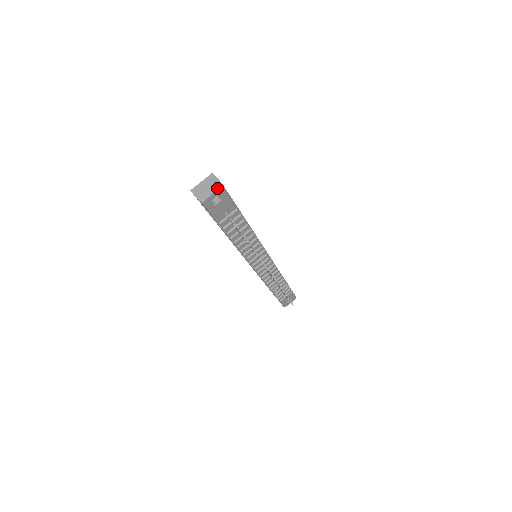
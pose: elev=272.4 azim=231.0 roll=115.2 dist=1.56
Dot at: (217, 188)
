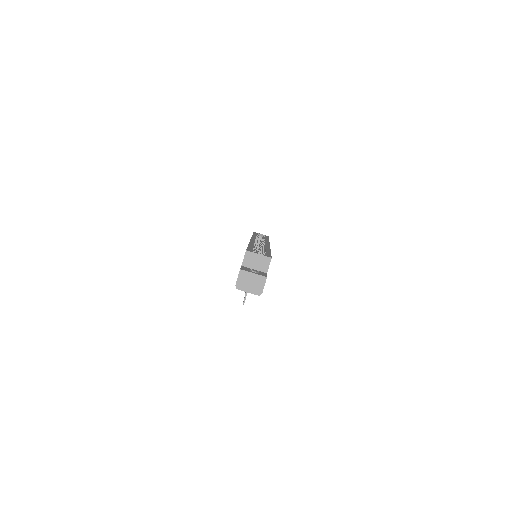
Dot at: (256, 293)
